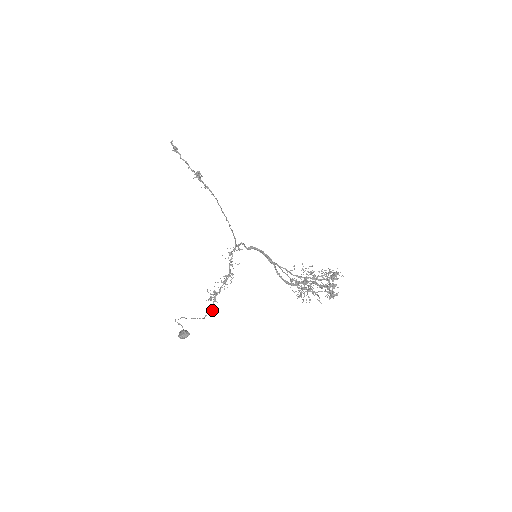
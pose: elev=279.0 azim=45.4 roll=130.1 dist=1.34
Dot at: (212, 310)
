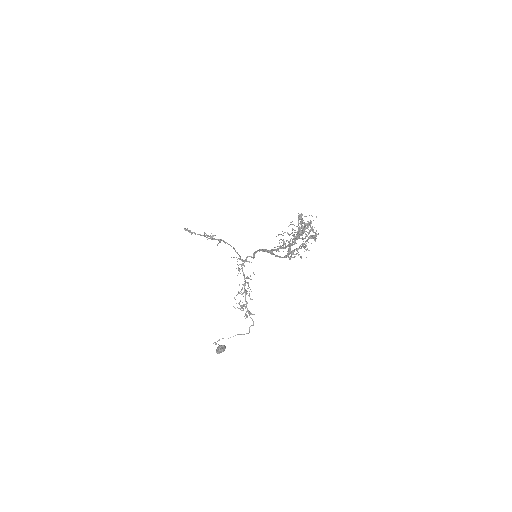
Dot at: (253, 324)
